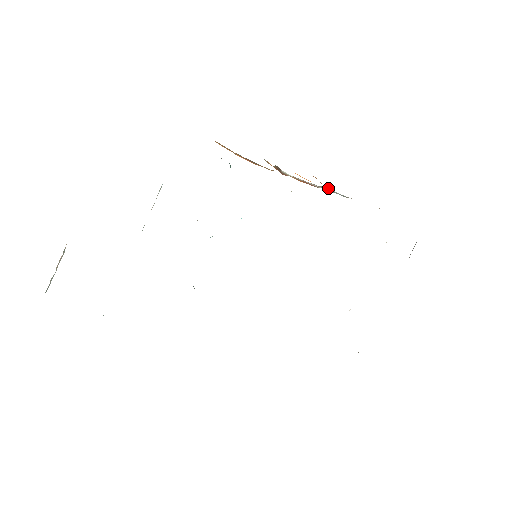
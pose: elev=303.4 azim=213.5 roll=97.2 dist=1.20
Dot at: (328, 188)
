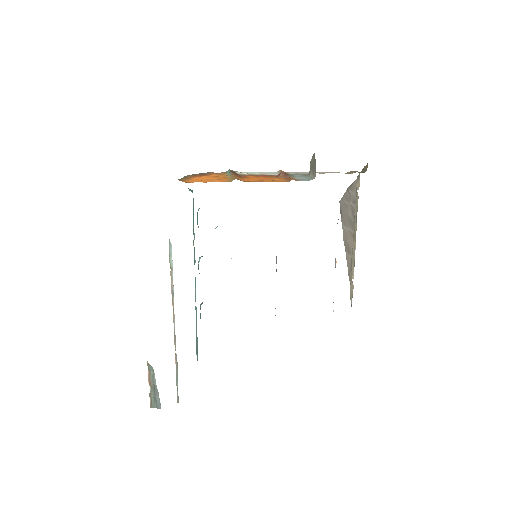
Dot at: (287, 173)
